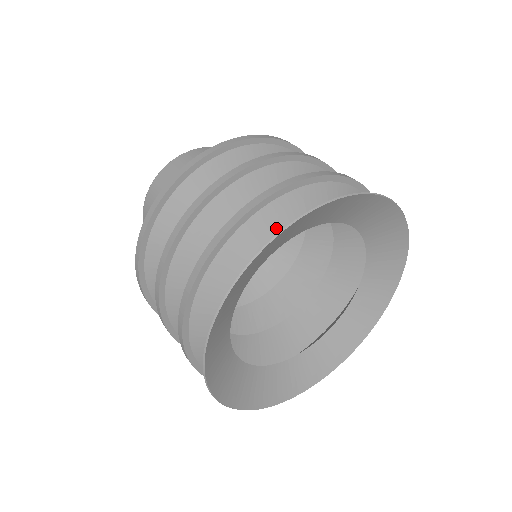
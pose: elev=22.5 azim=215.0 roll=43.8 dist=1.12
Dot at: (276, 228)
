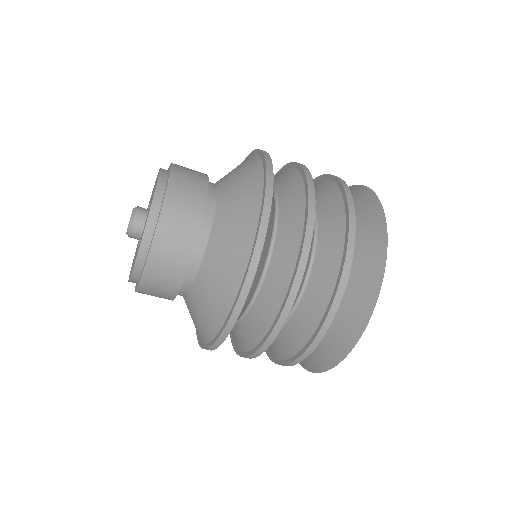
Dot at: occluded
